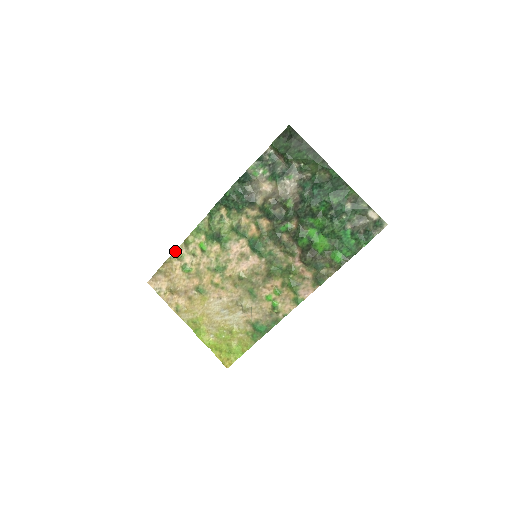
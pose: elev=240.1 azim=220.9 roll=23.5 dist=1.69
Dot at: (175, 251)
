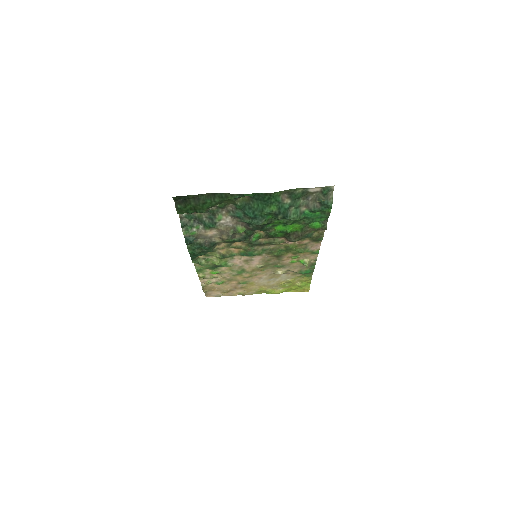
Dot at: (201, 283)
